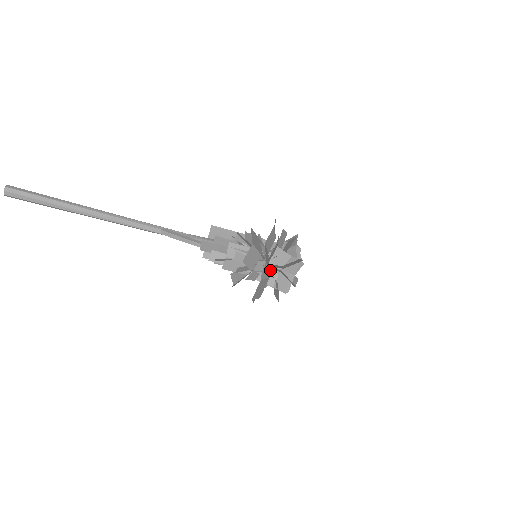
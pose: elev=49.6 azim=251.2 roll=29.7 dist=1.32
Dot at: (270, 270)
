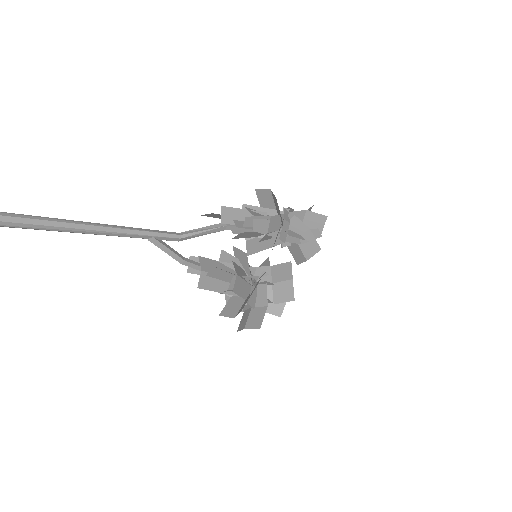
Dot at: occluded
